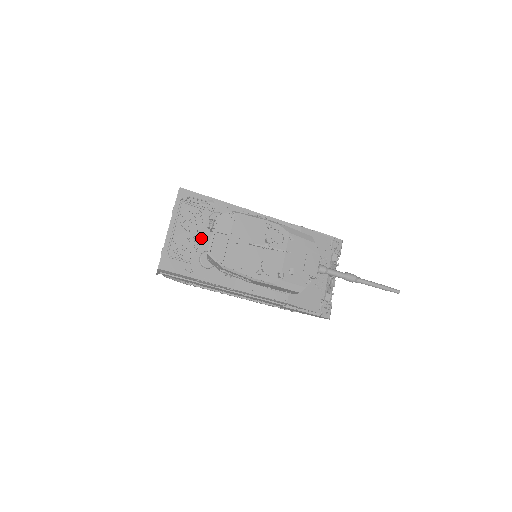
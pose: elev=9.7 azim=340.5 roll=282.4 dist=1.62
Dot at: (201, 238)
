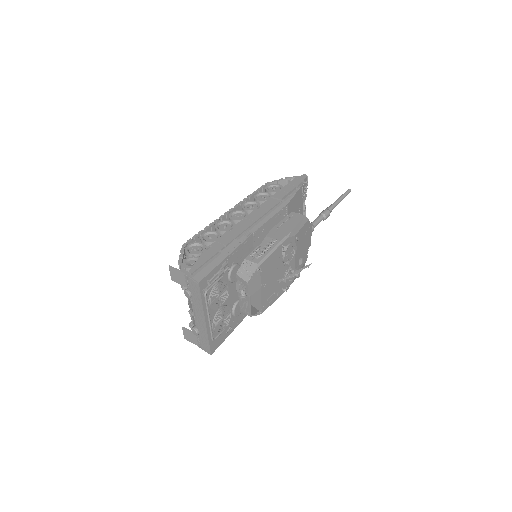
Dot at: (229, 301)
